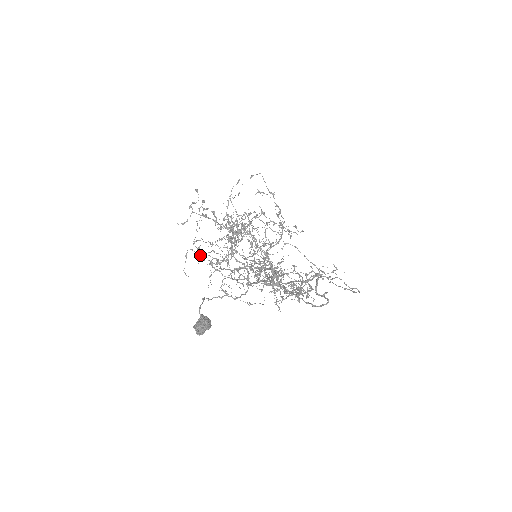
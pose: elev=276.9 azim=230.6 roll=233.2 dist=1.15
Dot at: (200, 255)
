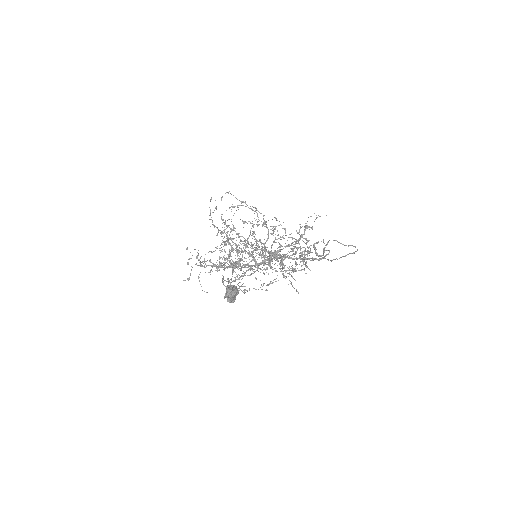
Dot at: occluded
